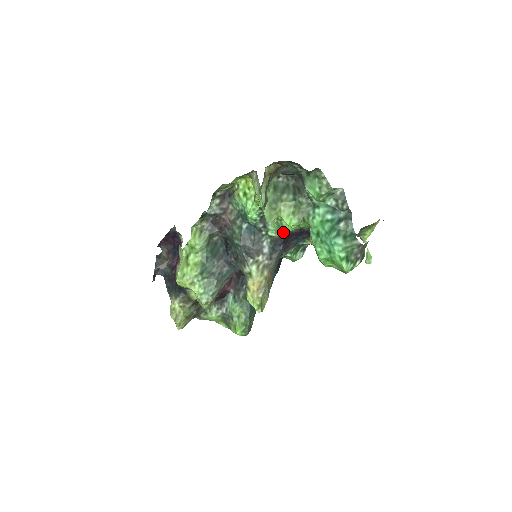
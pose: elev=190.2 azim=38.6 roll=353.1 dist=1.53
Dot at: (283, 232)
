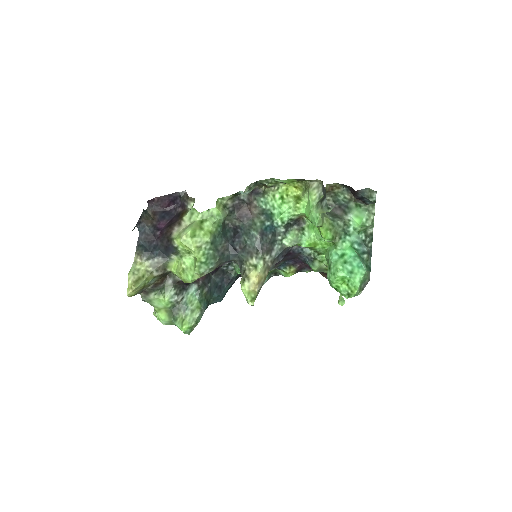
Dot at: (291, 247)
